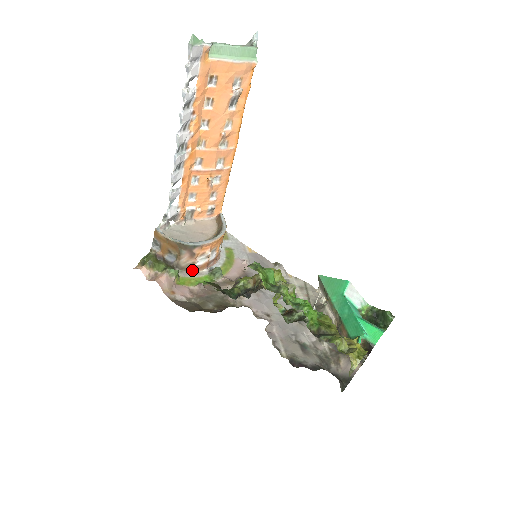
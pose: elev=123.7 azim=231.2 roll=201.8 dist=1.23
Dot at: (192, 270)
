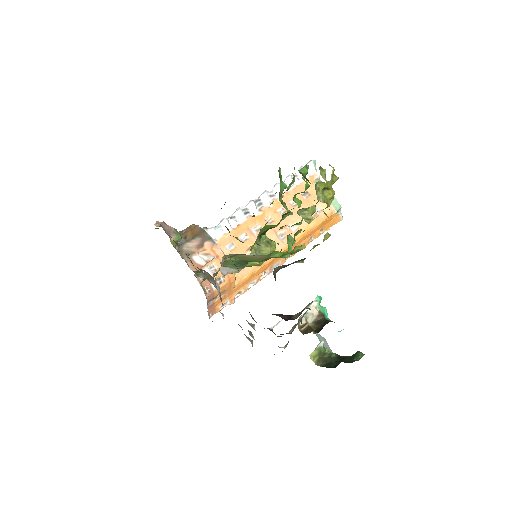
Dot at: (185, 259)
